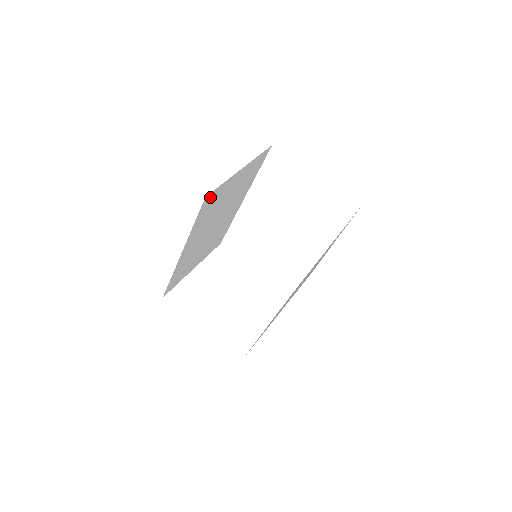
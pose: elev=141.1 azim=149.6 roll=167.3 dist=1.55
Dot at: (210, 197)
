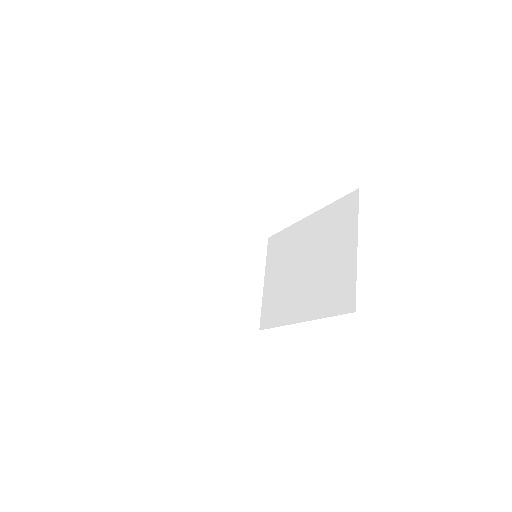
Dot at: occluded
